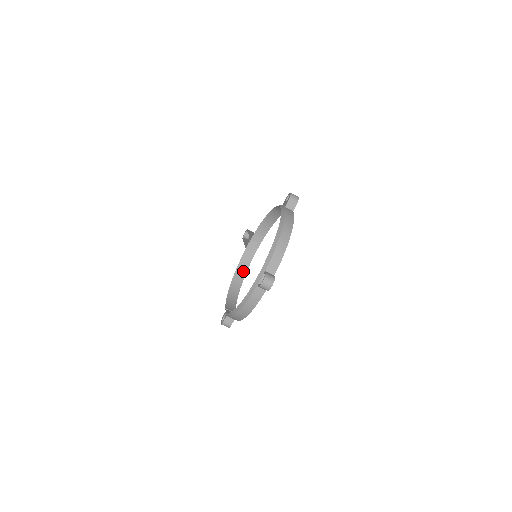
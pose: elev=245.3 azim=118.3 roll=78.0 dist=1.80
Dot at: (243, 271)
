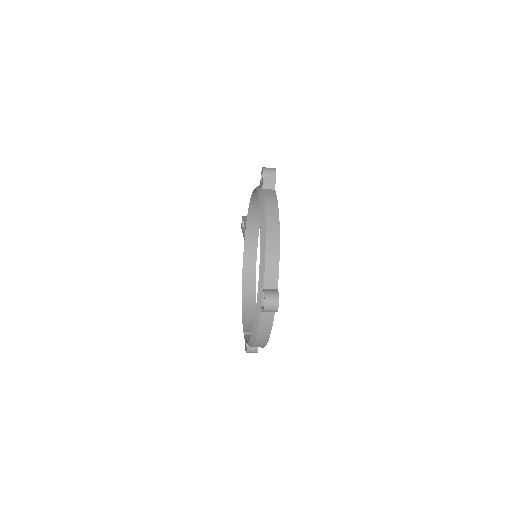
Dot at: (251, 274)
